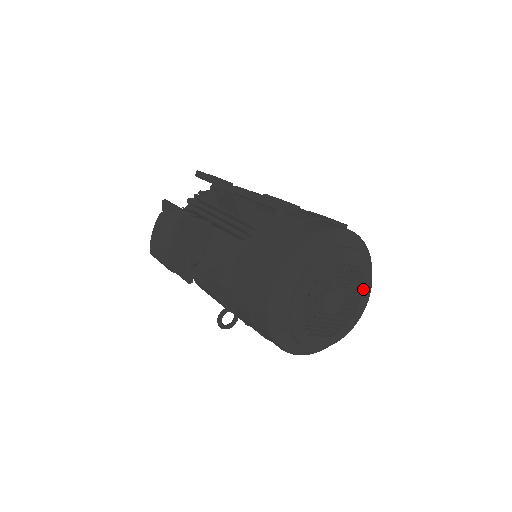
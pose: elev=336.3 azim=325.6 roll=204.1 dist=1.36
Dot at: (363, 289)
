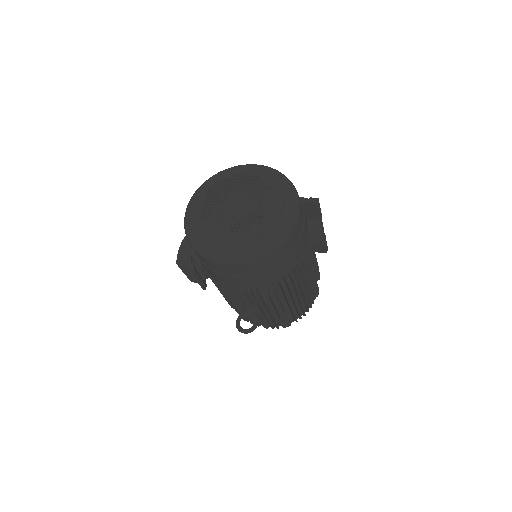
Dot at: (300, 211)
